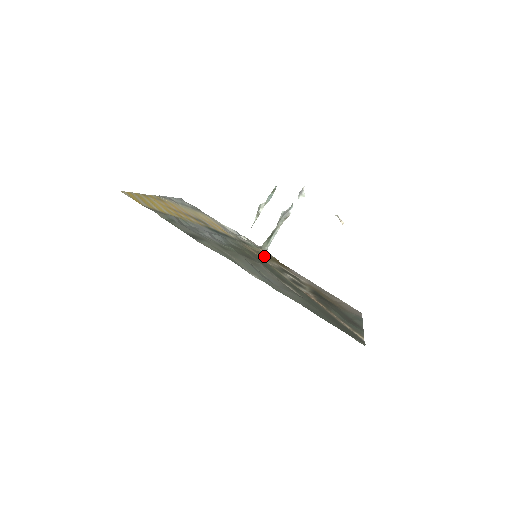
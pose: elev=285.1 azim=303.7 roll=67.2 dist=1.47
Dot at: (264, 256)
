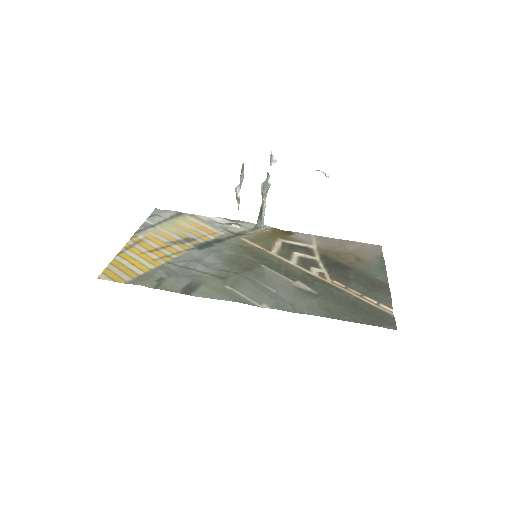
Dot at: (263, 240)
